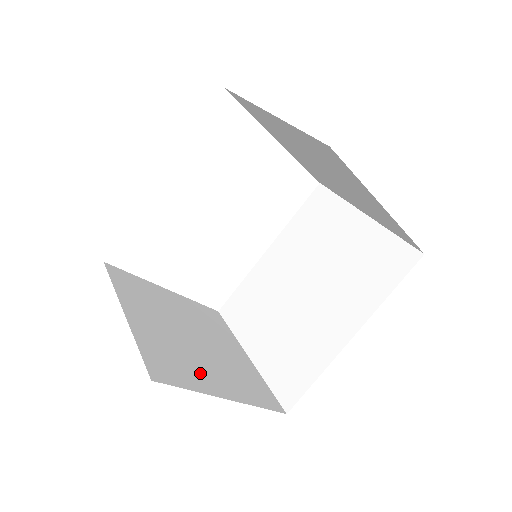
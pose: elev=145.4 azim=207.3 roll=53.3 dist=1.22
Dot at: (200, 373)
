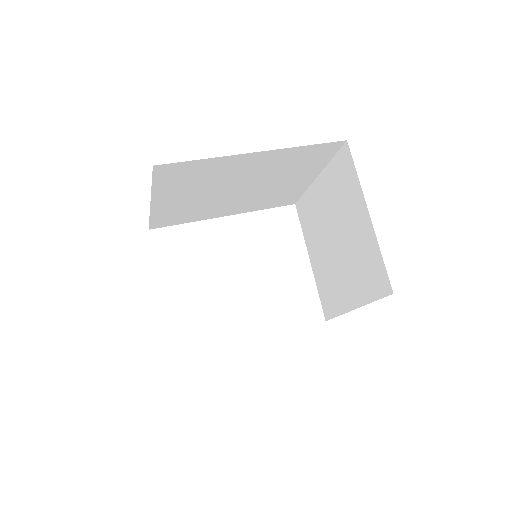
Dot at: occluded
